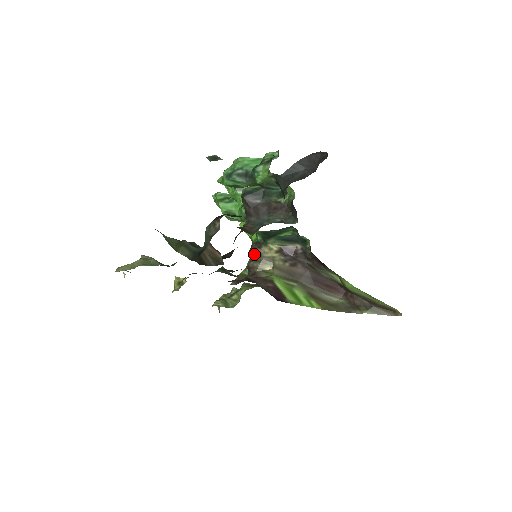
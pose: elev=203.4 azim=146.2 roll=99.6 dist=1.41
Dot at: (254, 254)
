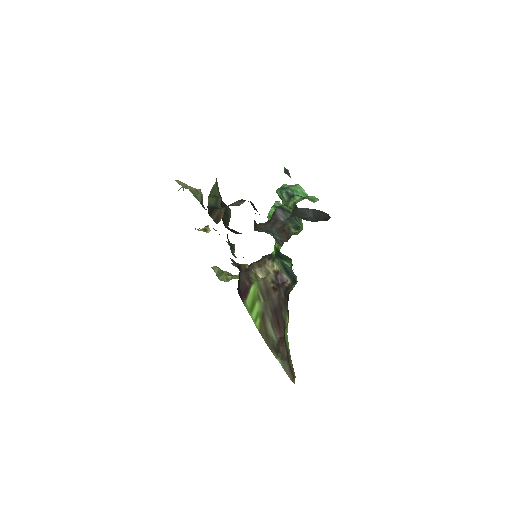
Dot at: (262, 260)
